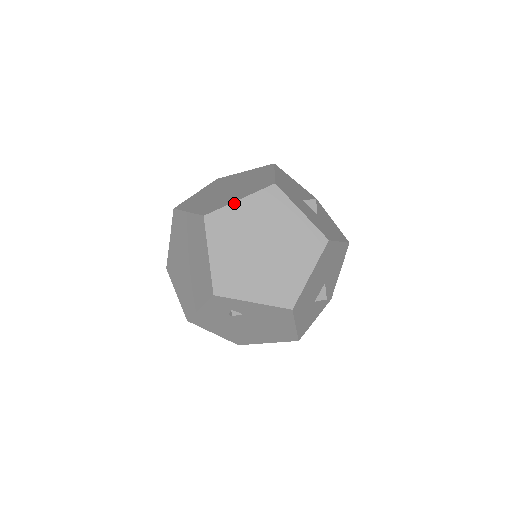
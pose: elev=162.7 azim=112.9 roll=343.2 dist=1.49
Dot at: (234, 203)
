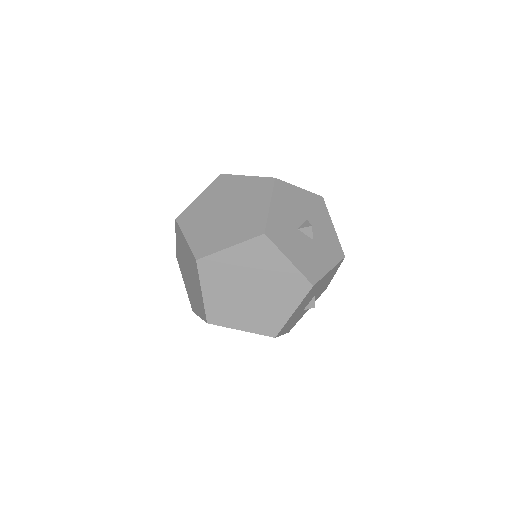
Dot at: (224, 250)
